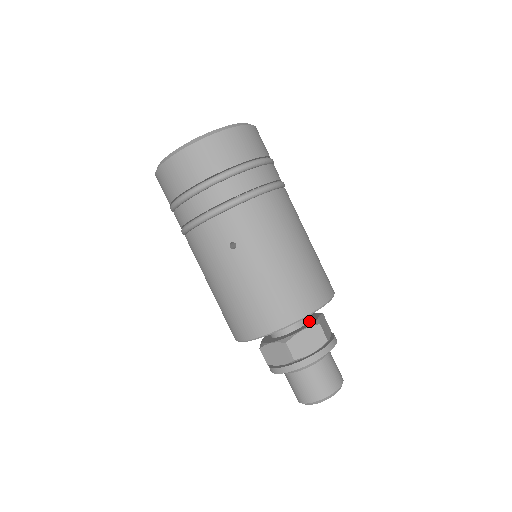
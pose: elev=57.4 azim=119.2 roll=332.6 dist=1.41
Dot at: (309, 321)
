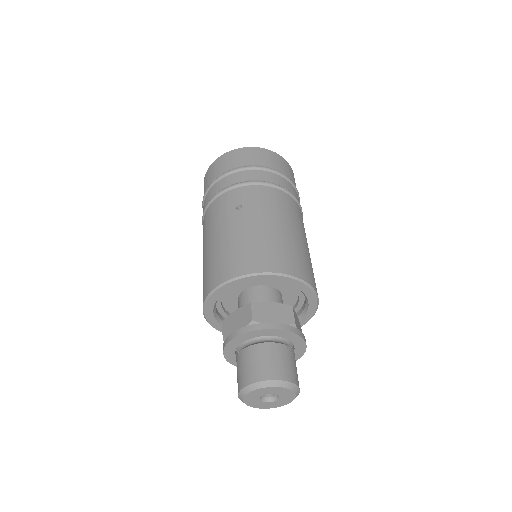
Dot at: occluded
